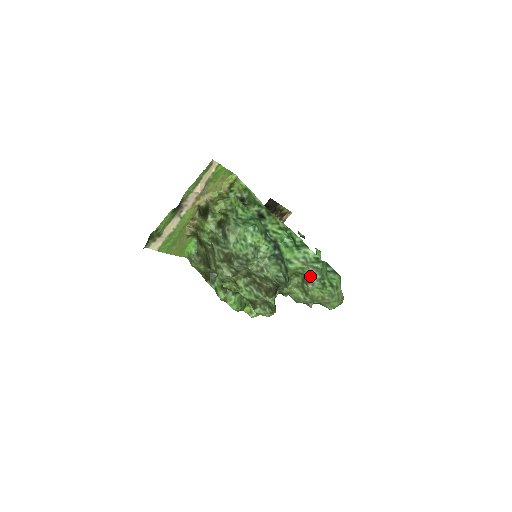
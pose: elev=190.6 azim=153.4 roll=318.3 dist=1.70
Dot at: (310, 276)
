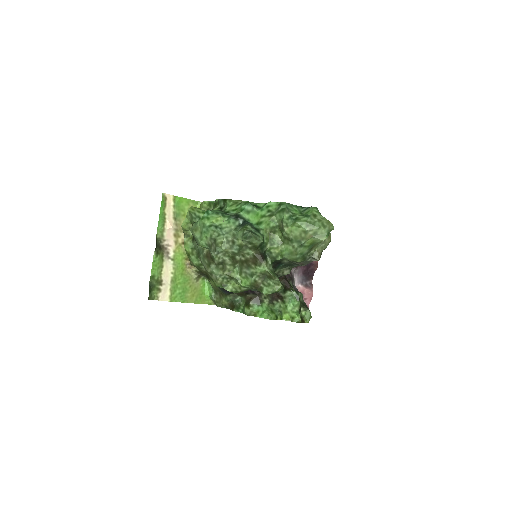
Dot at: (281, 221)
